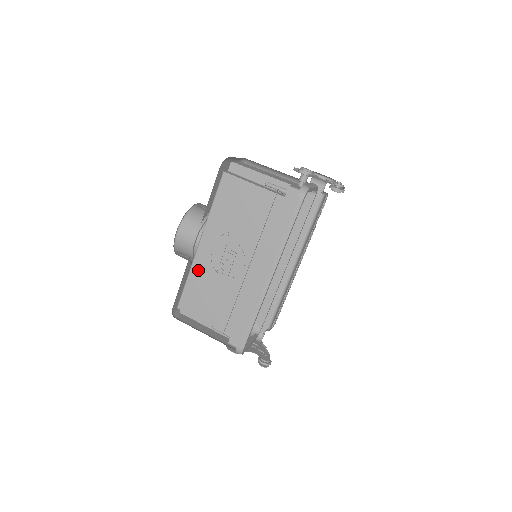
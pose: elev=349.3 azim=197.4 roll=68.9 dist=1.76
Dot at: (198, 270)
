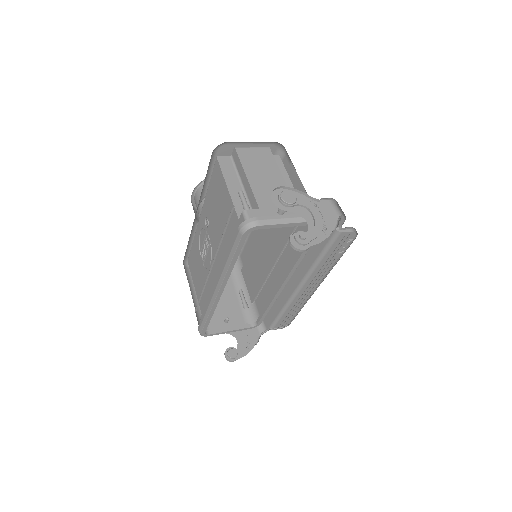
Dot at: (197, 240)
